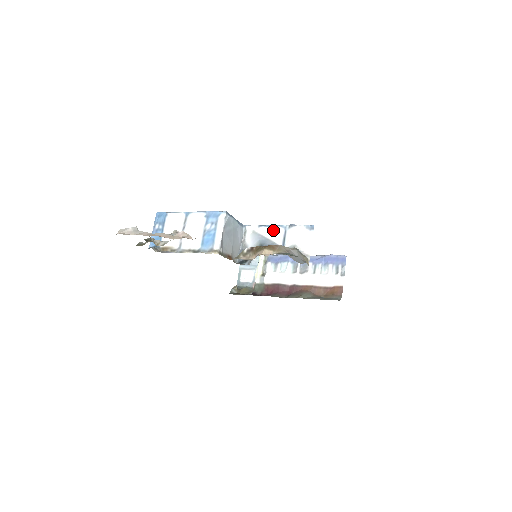
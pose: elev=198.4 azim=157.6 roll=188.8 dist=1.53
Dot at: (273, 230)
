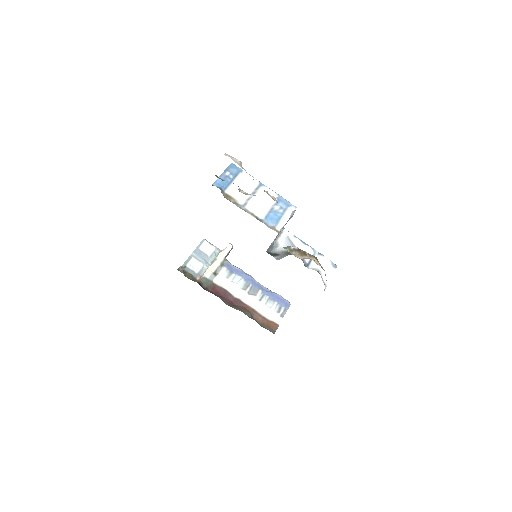
Dot at: (306, 247)
